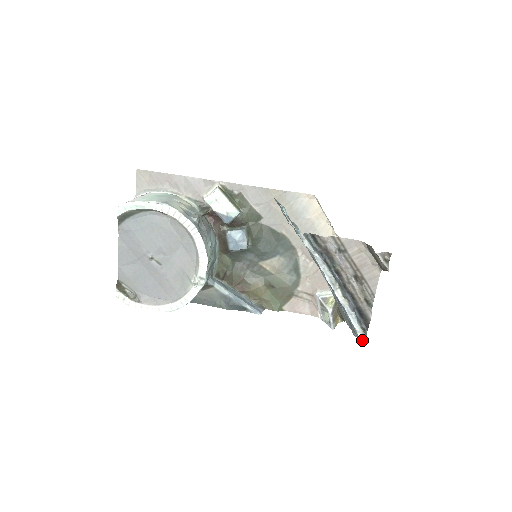
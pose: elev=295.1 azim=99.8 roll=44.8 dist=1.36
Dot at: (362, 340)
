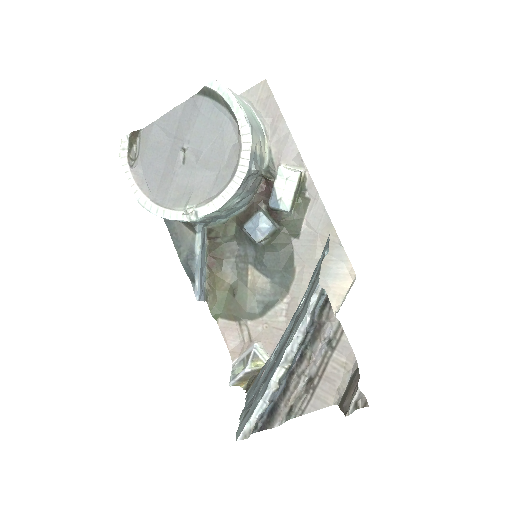
Dot at: (243, 433)
